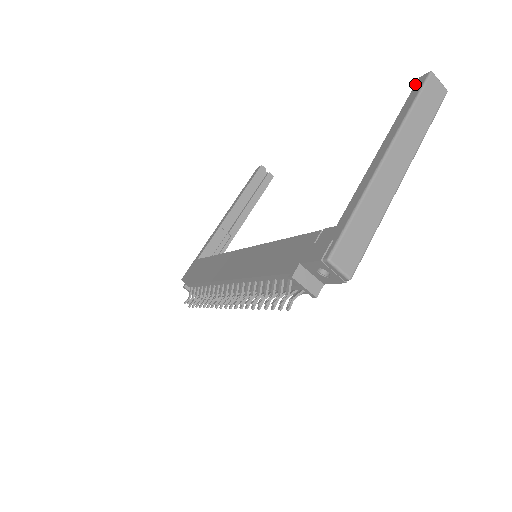
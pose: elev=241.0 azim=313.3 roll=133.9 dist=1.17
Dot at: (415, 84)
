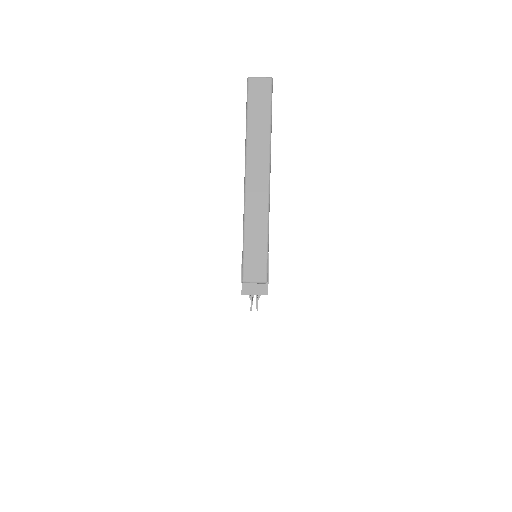
Dot at: occluded
